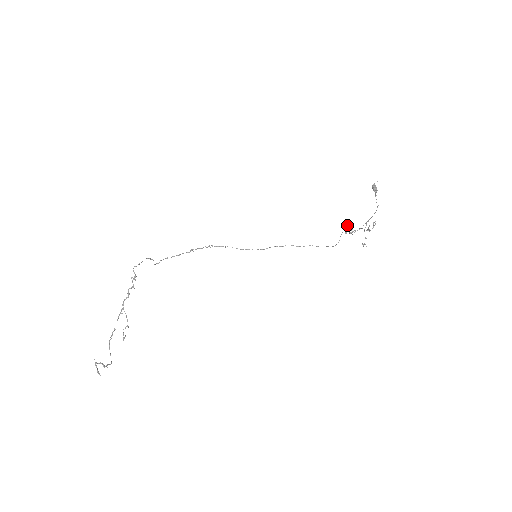
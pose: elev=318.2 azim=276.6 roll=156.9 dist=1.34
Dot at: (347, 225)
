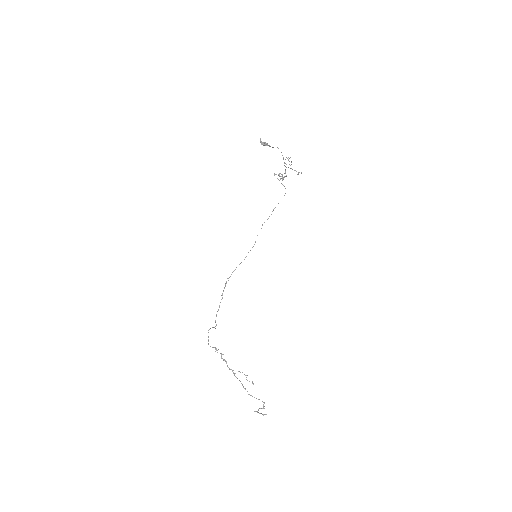
Dot at: occluded
